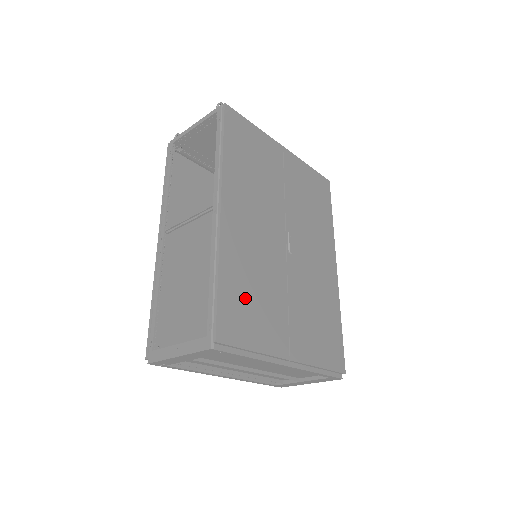
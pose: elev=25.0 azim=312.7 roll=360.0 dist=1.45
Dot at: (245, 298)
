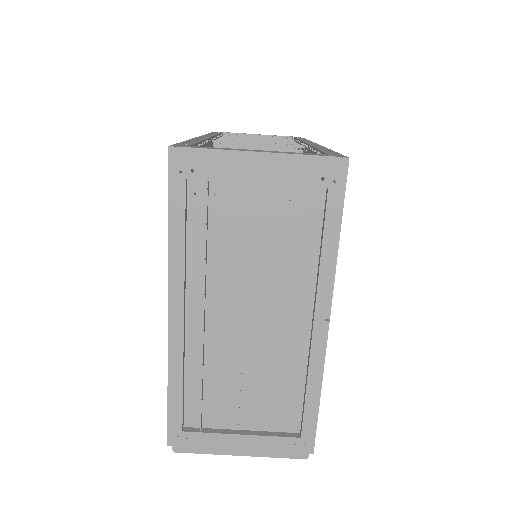
Dot at: occluded
